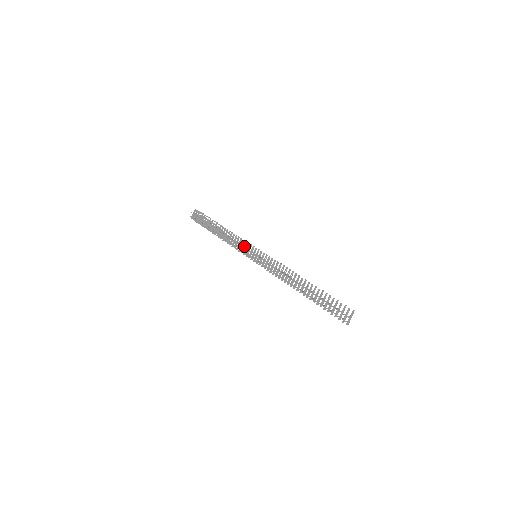
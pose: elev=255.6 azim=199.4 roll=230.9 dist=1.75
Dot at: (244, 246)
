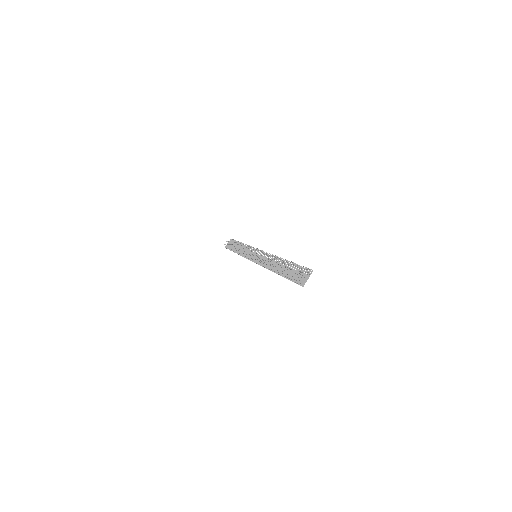
Dot at: occluded
